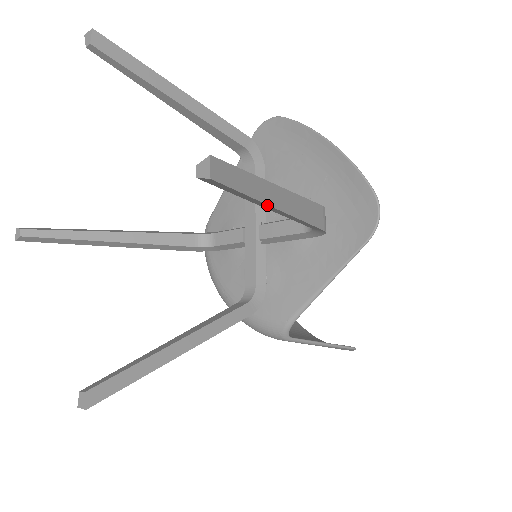
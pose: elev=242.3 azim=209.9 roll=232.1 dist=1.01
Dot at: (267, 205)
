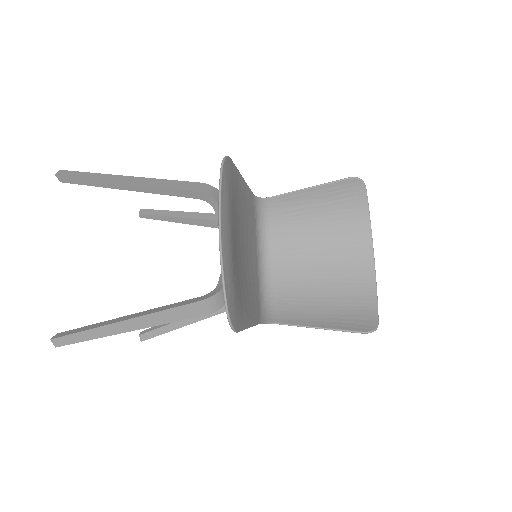
Dot at: (114, 334)
